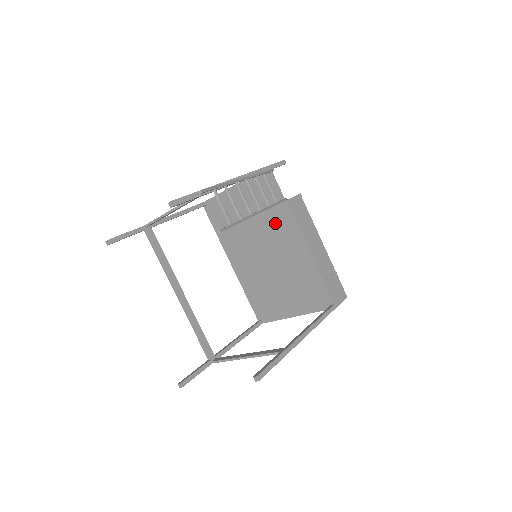
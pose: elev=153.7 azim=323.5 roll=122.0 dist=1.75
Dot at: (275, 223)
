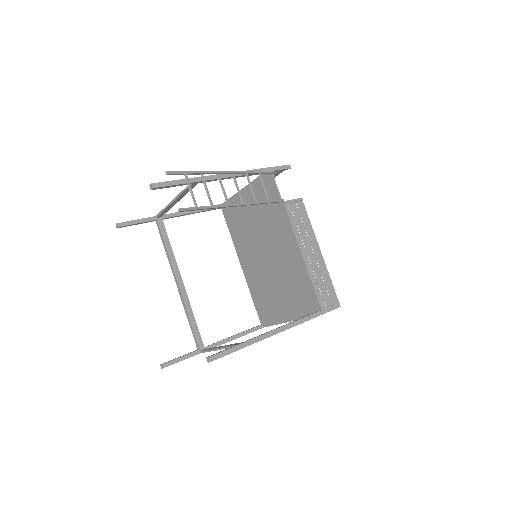
Dot at: (274, 225)
